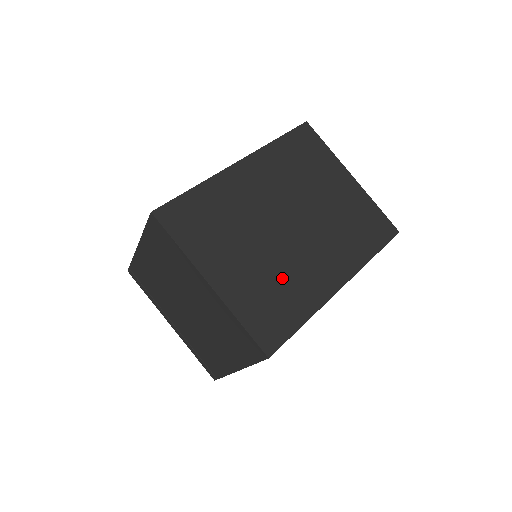
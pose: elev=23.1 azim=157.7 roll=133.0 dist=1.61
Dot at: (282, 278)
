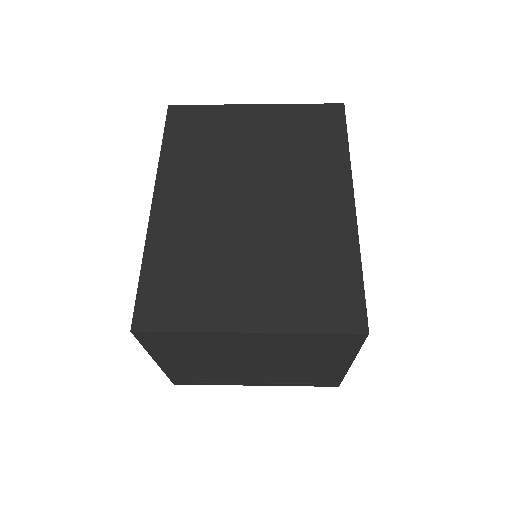
Dot at: (299, 254)
